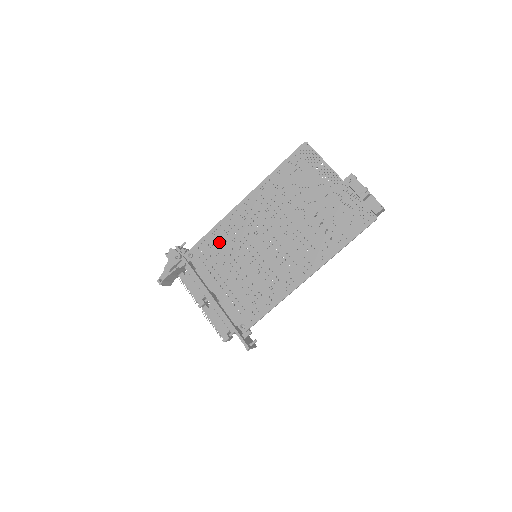
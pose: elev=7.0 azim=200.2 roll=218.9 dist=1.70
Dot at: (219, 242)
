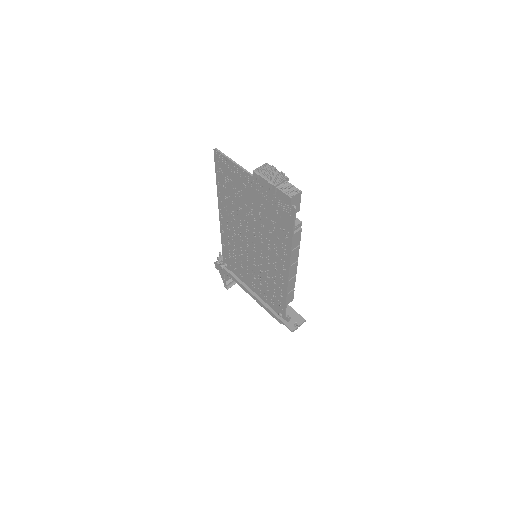
Dot at: (231, 252)
